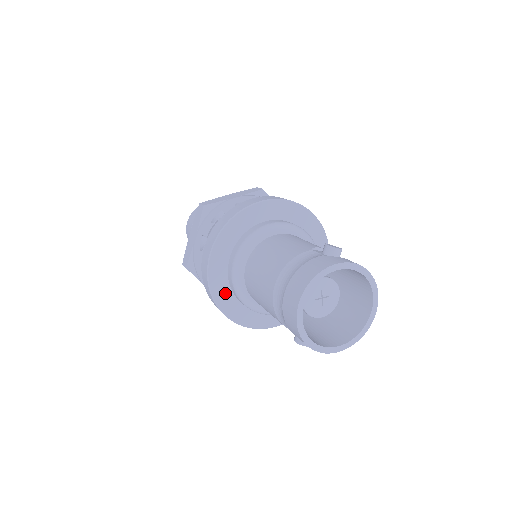
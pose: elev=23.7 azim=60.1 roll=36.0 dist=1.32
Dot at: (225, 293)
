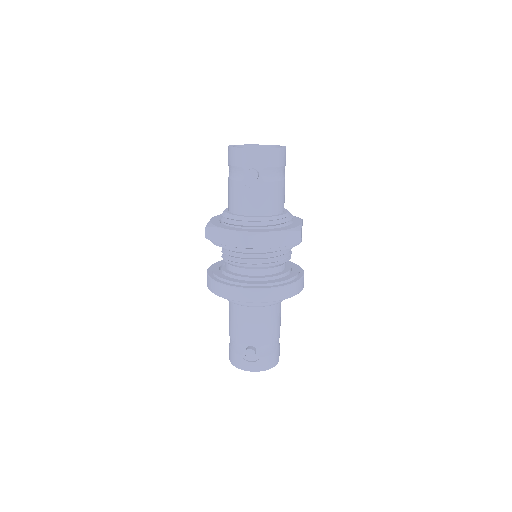
Dot at: occluded
